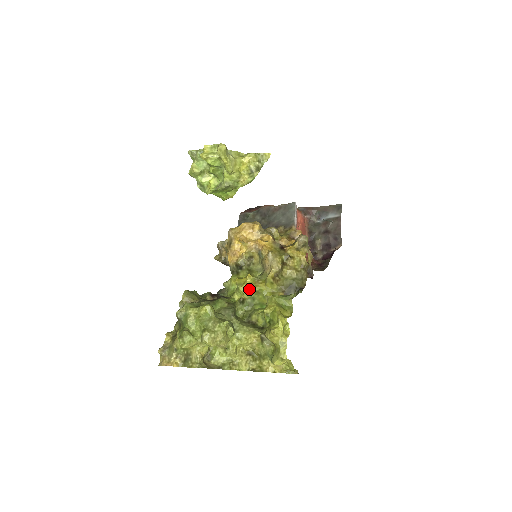
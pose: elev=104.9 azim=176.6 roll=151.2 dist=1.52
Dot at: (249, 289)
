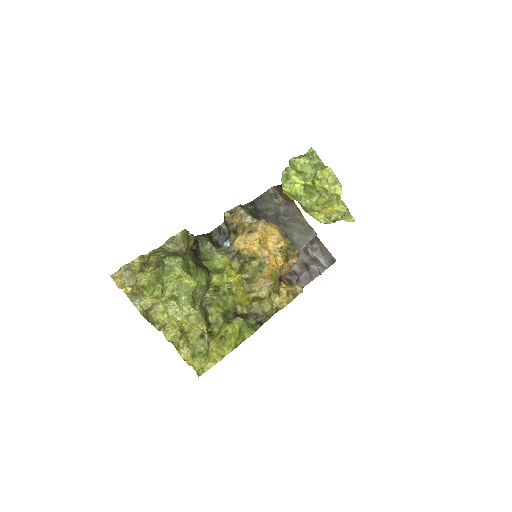
Dot at: (229, 284)
